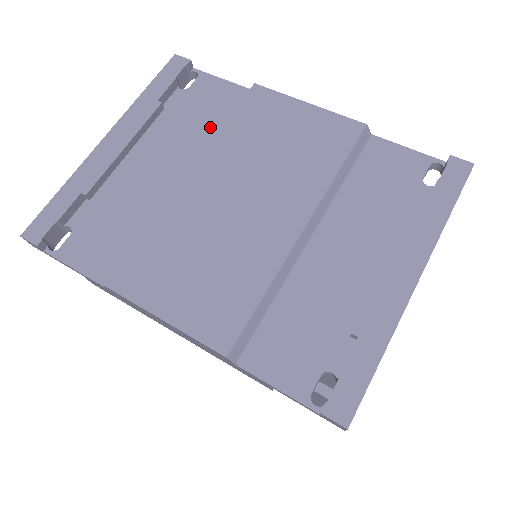
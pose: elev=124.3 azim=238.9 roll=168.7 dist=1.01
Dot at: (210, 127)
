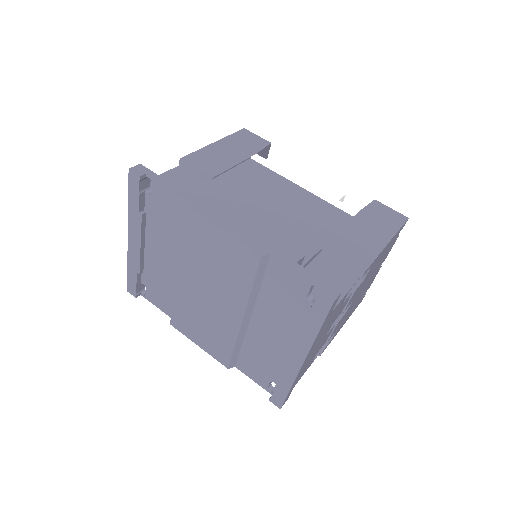
Dot at: (176, 231)
